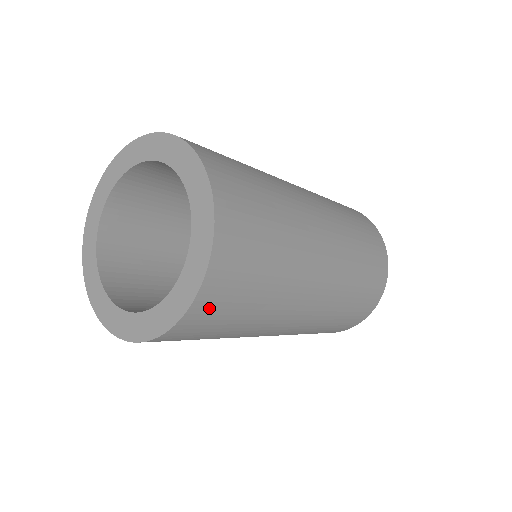
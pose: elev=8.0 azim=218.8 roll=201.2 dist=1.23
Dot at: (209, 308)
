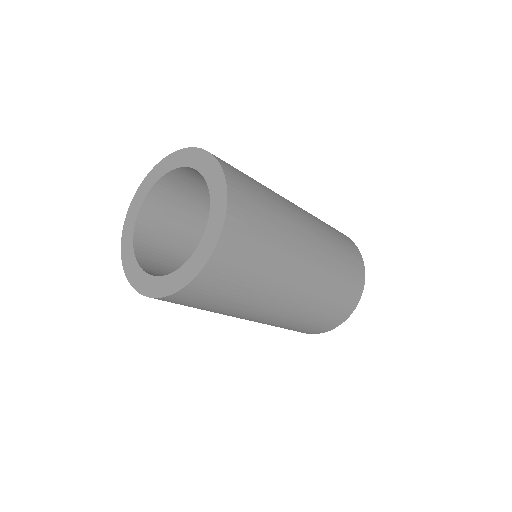
Dot at: (238, 226)
